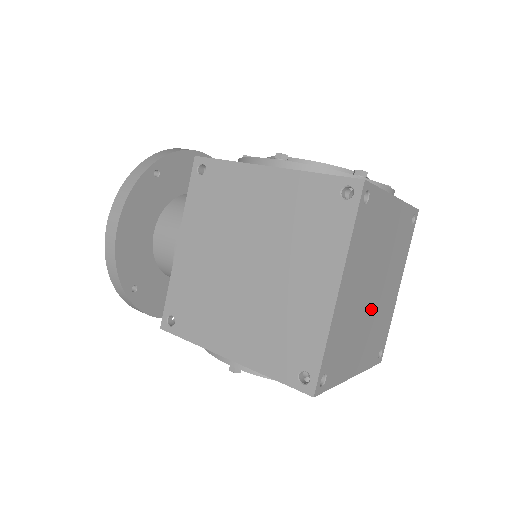
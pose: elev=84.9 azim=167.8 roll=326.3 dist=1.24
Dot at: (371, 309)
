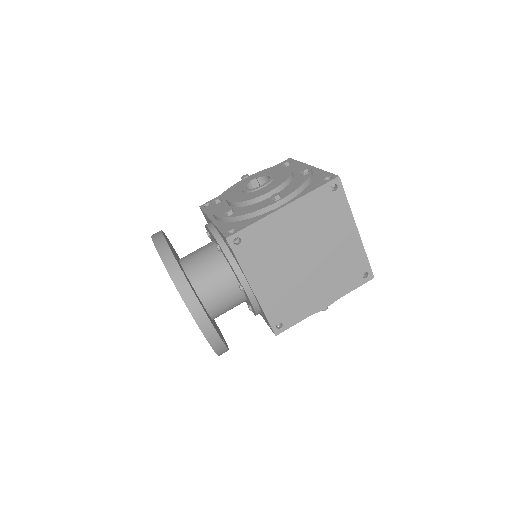
Dot at: occluded
